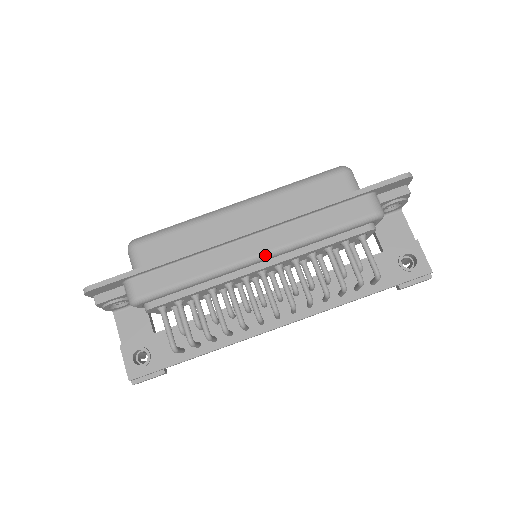
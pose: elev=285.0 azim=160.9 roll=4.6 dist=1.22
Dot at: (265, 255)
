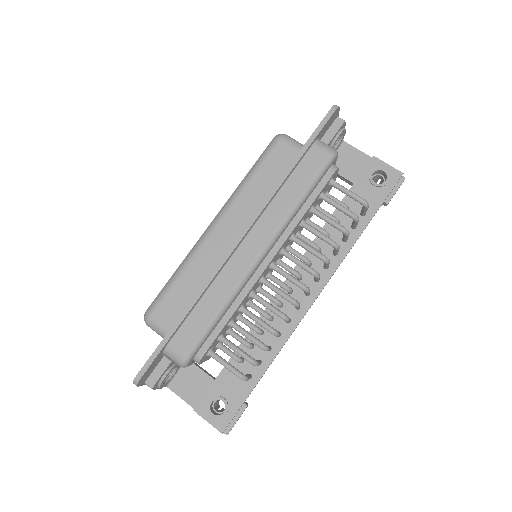
Dot at: (266, 248)
